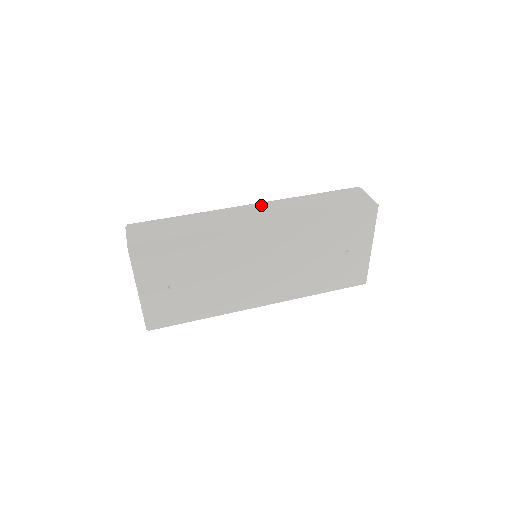
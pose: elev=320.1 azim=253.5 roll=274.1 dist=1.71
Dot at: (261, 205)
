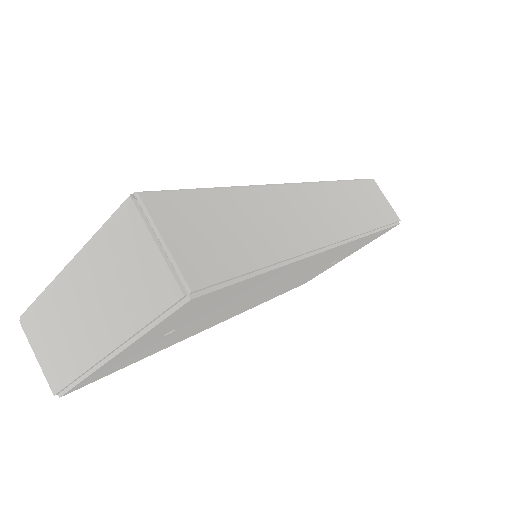
Dot at: (316, 191)
